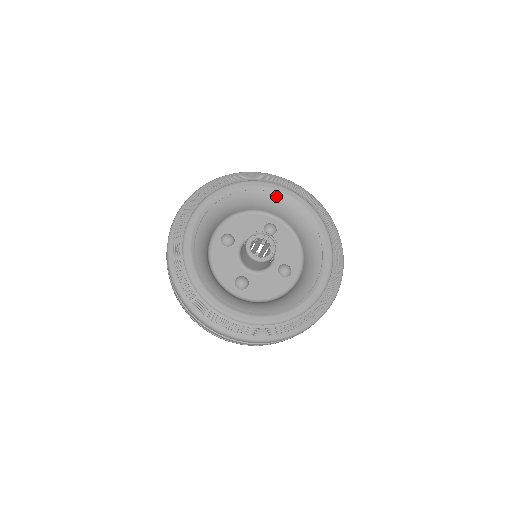
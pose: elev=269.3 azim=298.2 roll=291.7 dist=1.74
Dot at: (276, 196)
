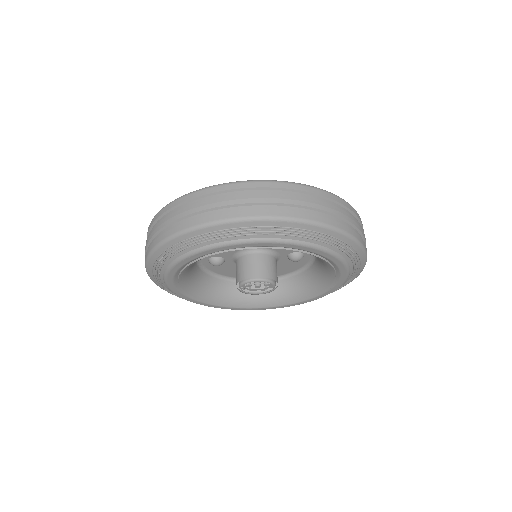
Dot at: occluded
